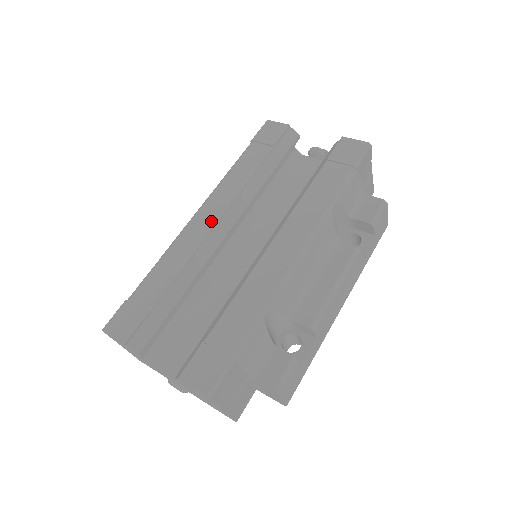
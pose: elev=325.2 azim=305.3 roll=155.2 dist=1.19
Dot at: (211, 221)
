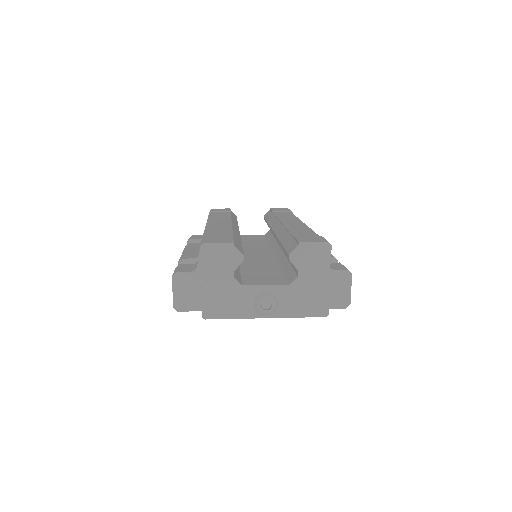
Dot at: (226, 222)
